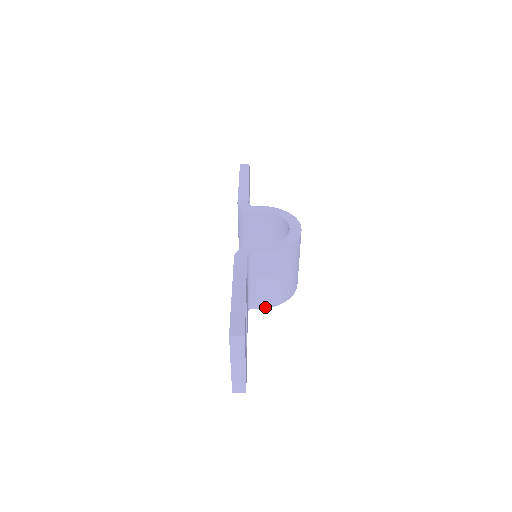
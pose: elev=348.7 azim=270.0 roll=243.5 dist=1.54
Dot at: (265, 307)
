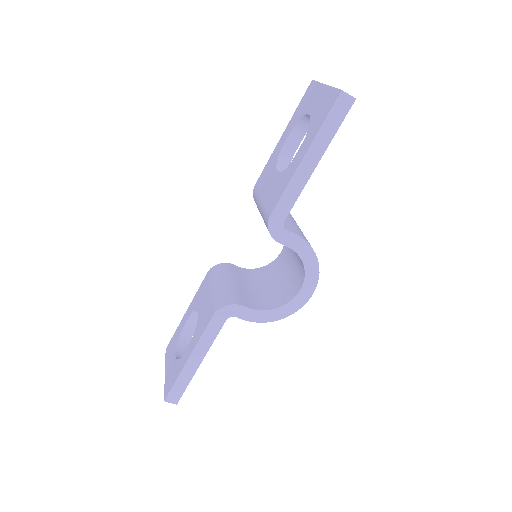
Dot at: (300, 236)
